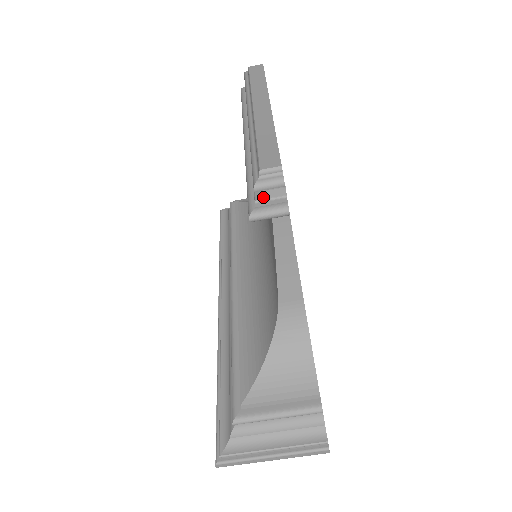
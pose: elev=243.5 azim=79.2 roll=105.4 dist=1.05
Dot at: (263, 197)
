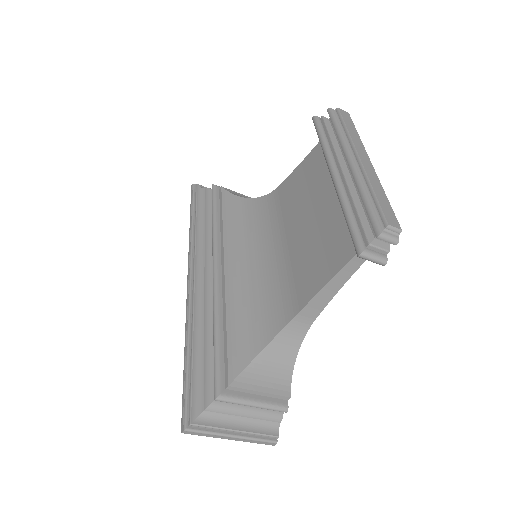
Dot at: (375, 243)
